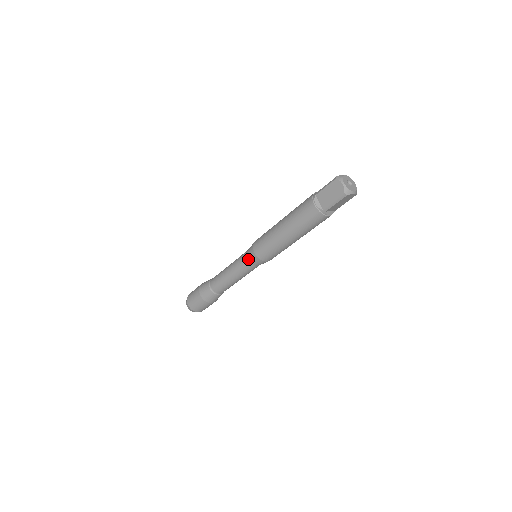
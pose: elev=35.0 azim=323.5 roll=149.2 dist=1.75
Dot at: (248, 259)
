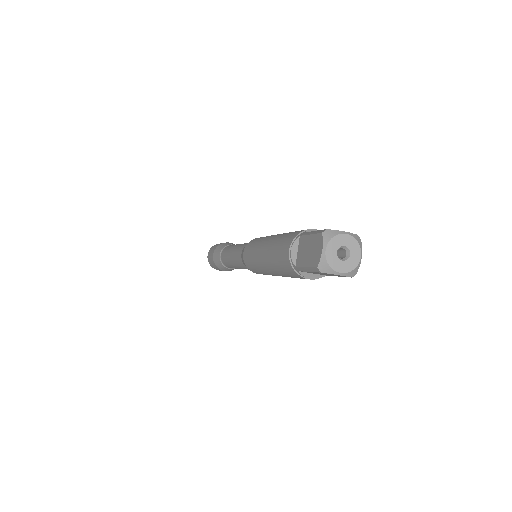
Dot at: occluded
